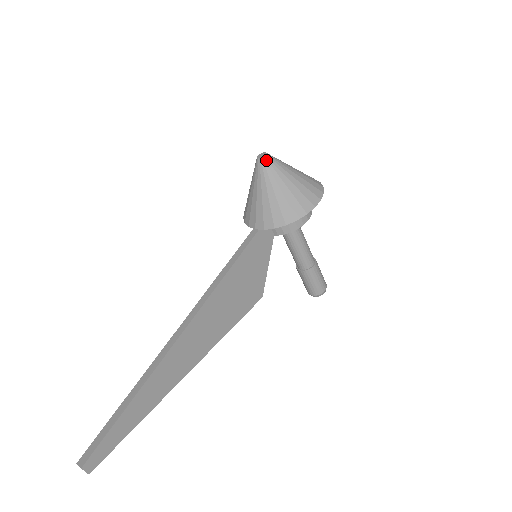
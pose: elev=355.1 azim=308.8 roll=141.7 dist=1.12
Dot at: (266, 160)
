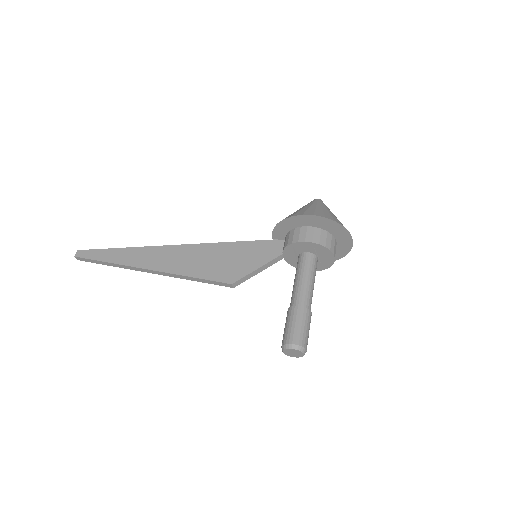
Dot at: (314, 200)
